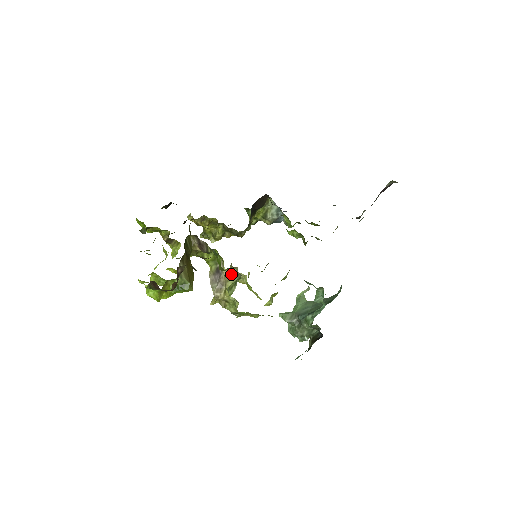
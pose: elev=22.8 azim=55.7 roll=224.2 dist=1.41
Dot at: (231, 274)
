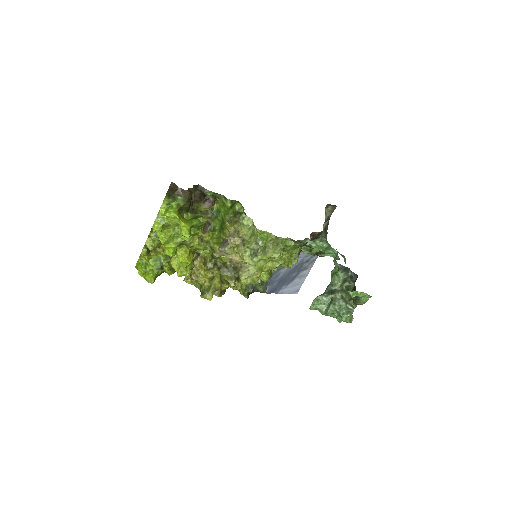
Dot at: occluded
